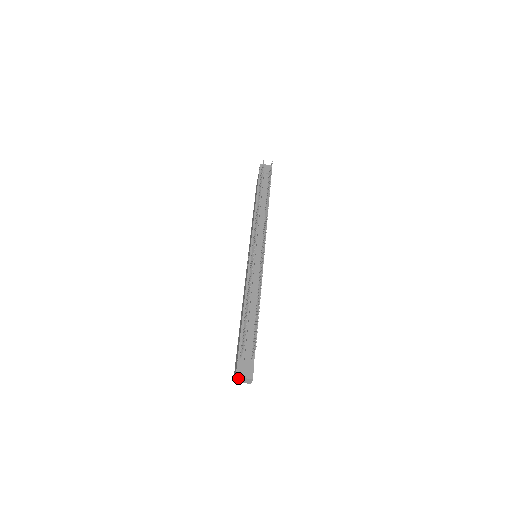
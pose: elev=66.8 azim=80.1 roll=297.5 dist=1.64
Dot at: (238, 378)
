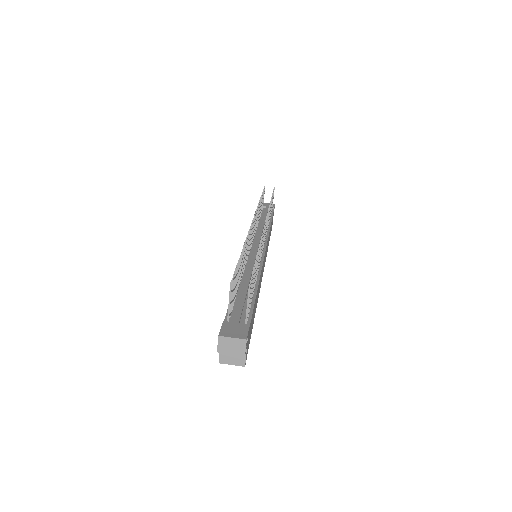
Dot at: (222, 340)
